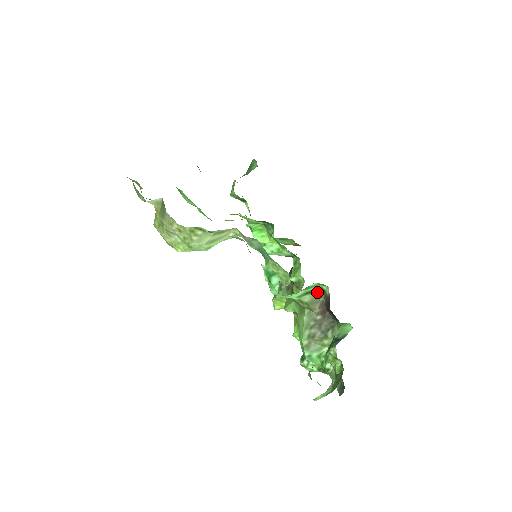
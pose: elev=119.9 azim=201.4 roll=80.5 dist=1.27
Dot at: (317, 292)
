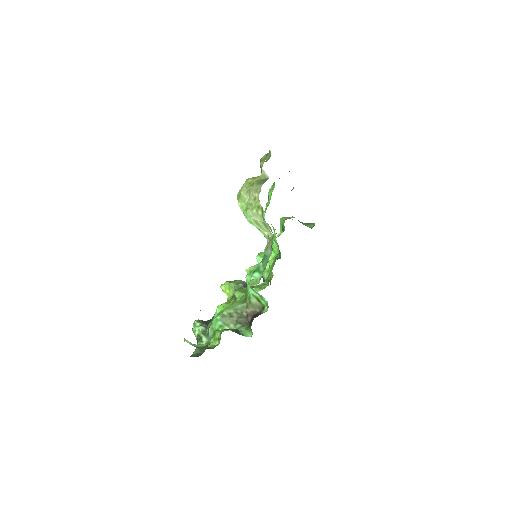
Dot at: (261, 305)
